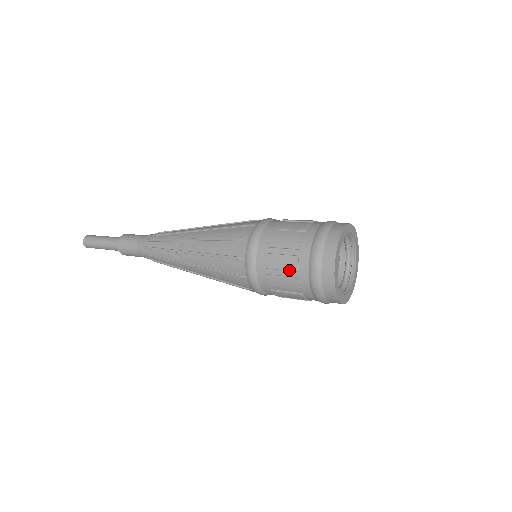
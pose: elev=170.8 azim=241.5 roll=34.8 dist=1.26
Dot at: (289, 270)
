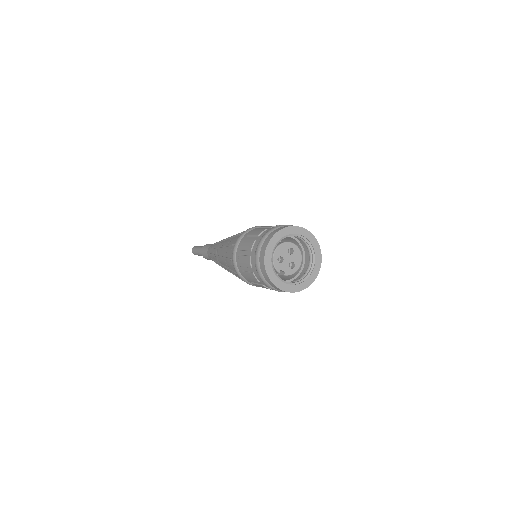
Dot at: (248, 267)
